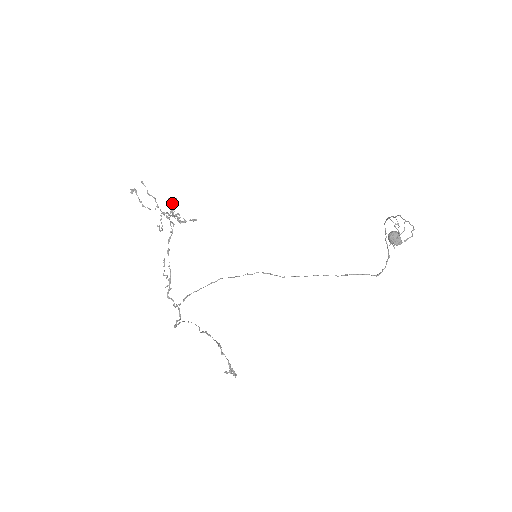
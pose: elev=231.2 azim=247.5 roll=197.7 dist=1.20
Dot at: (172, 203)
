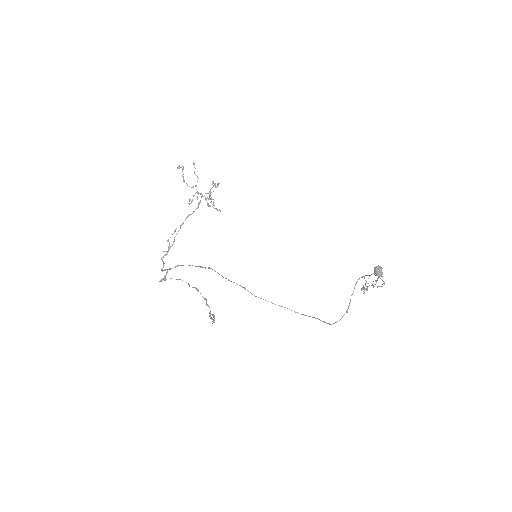
Dot at: (213, 186)
